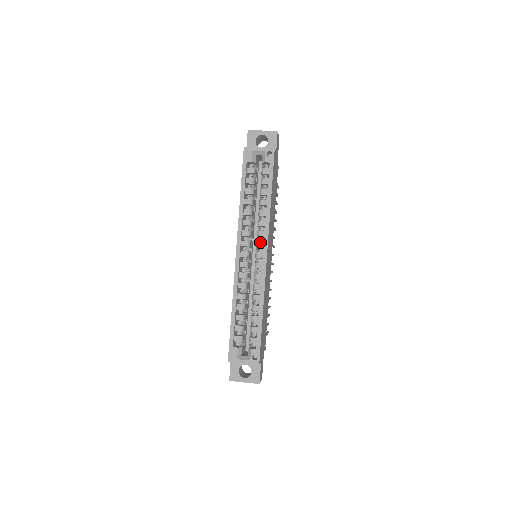
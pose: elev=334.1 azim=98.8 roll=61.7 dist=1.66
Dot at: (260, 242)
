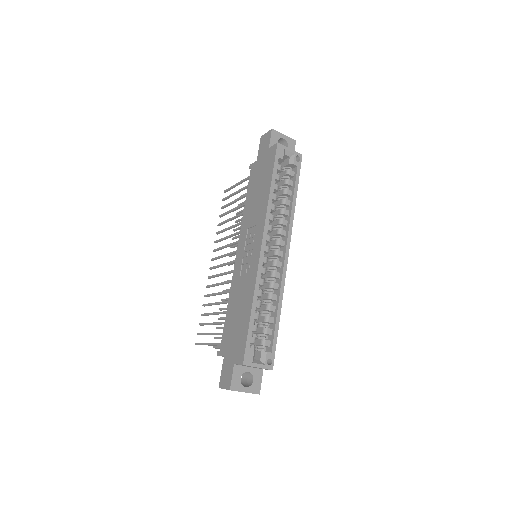
Dot at: (281, 240)
